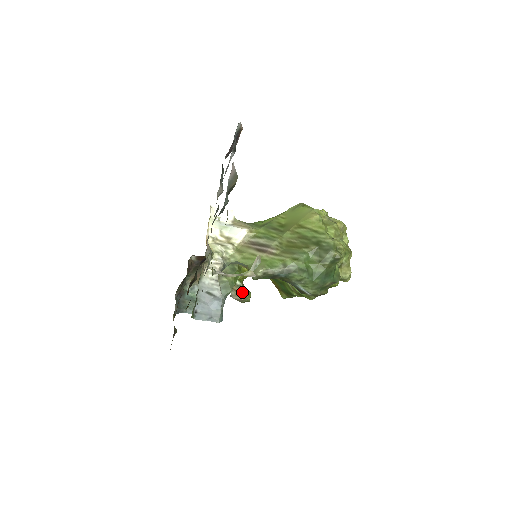
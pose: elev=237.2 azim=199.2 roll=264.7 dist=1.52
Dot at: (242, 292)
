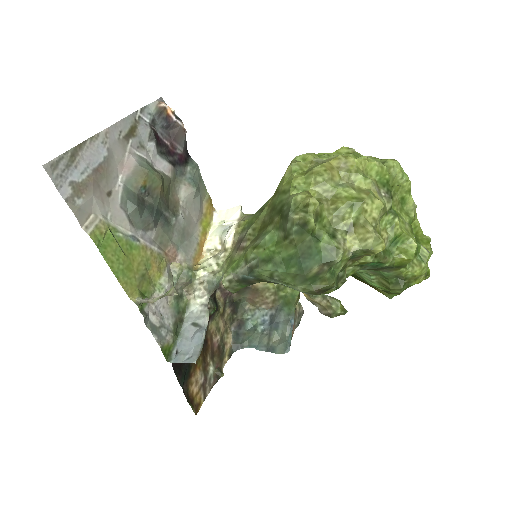
Dot at: (325, 303)
